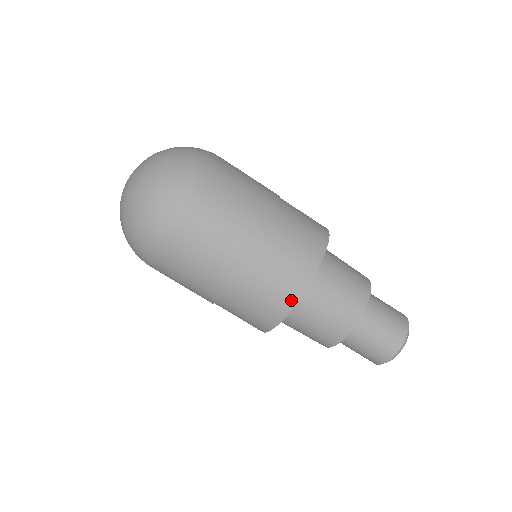
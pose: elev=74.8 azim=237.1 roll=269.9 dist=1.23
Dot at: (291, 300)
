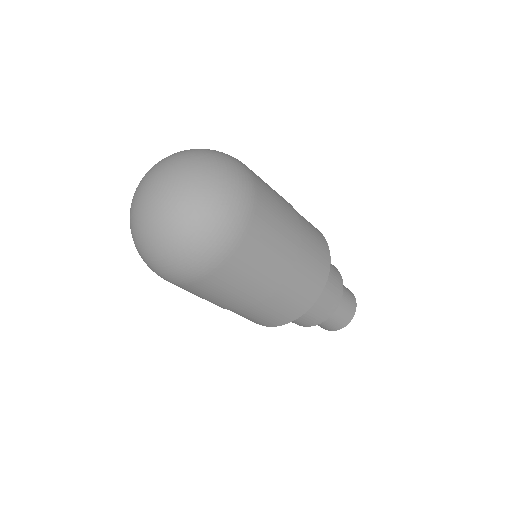
Dot at: (305, 308)
